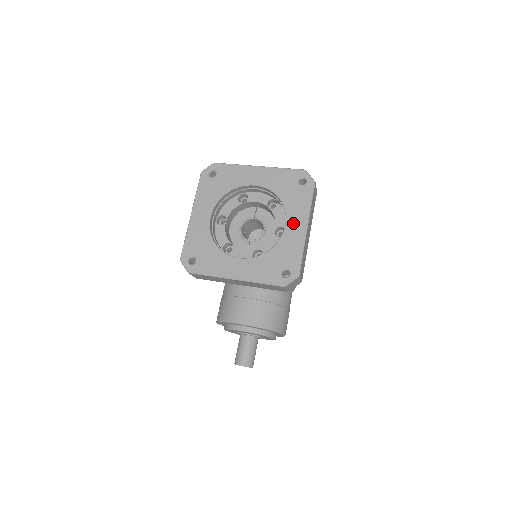
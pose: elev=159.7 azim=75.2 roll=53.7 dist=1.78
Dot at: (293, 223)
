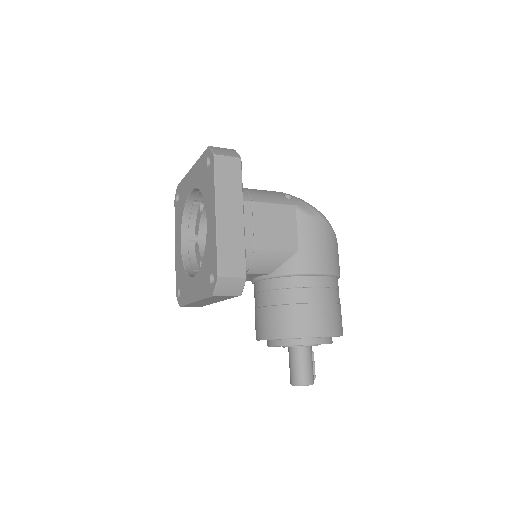
Dot at: (209, 216)
